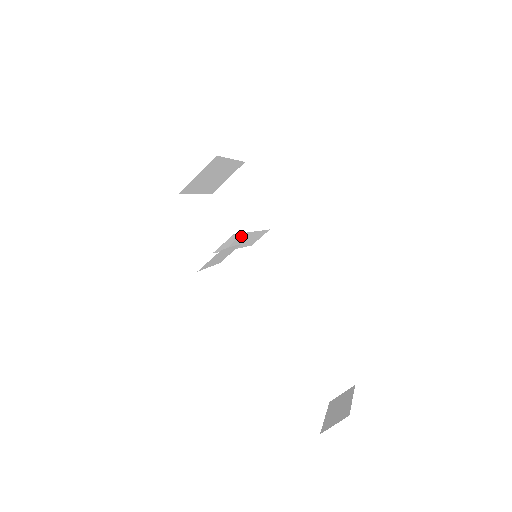
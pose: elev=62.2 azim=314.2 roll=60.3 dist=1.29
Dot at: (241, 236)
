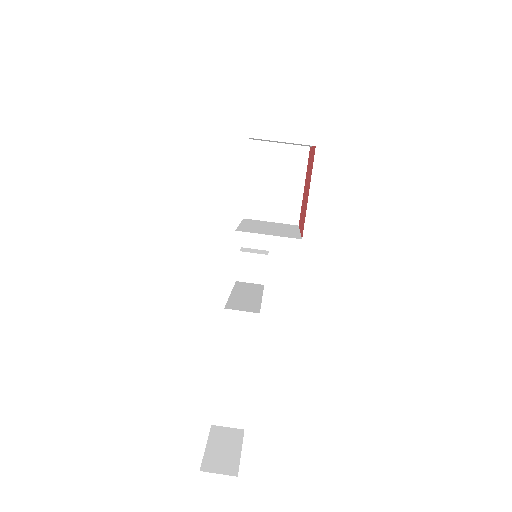
Dot at: (263, 232)
